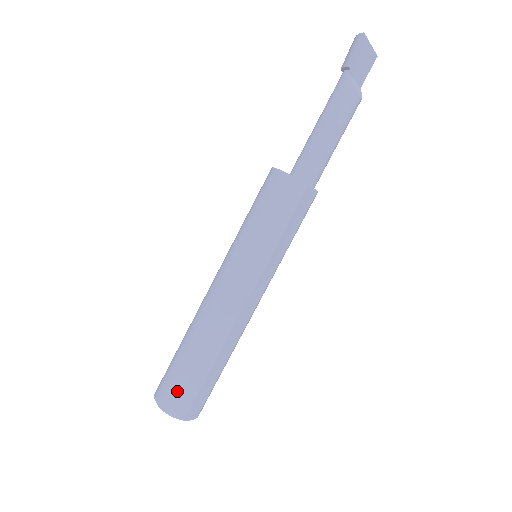
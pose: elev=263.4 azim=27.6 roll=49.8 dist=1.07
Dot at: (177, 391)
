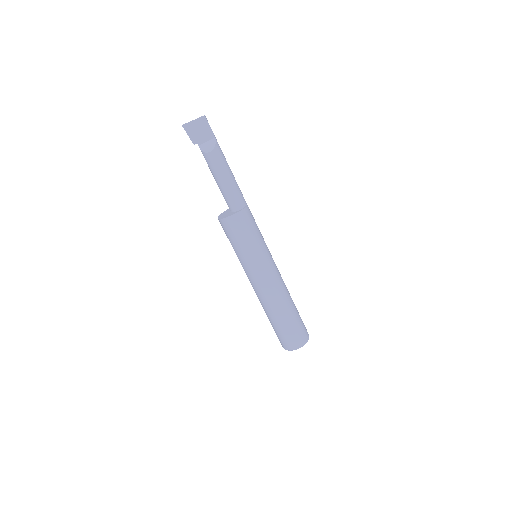
Dot at: (278, 338)
